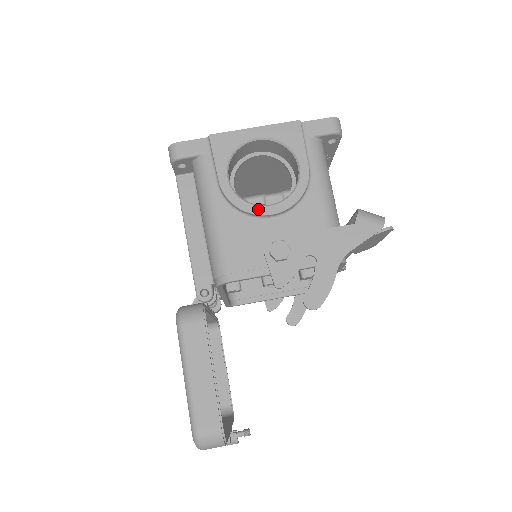
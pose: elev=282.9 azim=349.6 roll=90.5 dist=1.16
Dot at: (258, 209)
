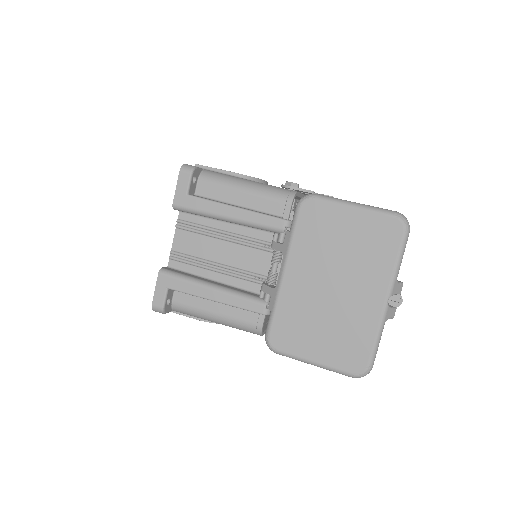
Dot at: (260, 179)
